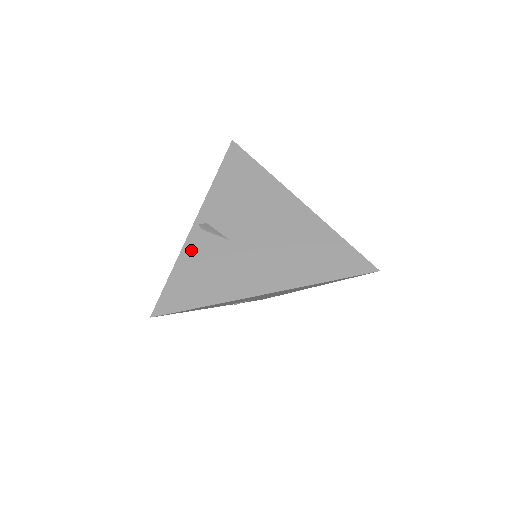
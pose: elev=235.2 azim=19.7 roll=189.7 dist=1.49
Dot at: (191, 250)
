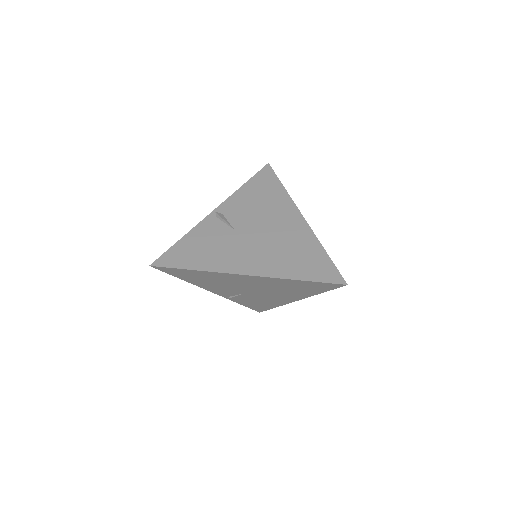
Dot at: (202, 229)
